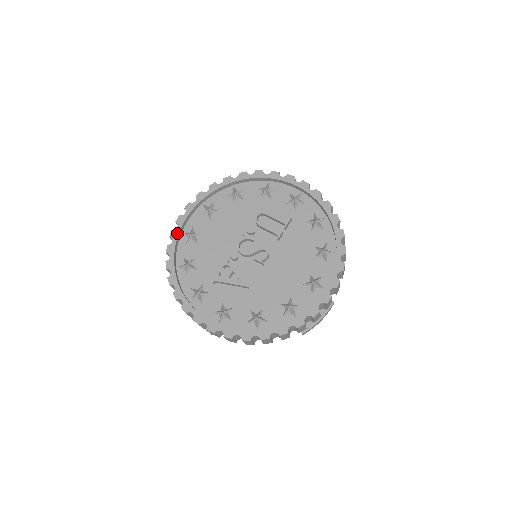
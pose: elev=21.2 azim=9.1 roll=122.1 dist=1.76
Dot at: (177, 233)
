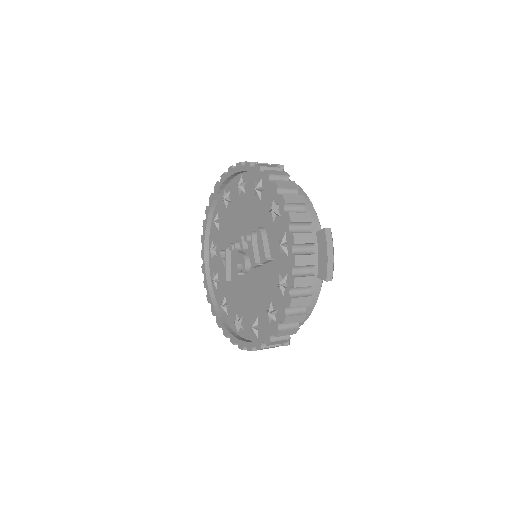
Dot at: (217, 188)
